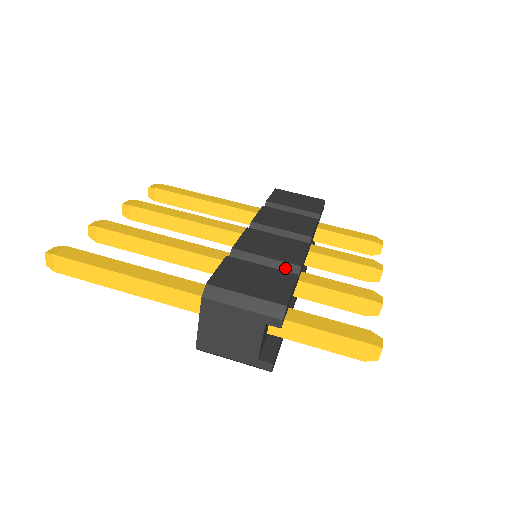
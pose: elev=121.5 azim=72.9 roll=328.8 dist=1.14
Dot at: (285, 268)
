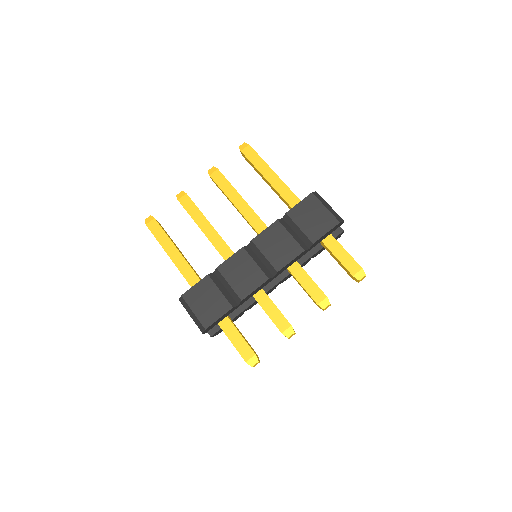
Dot at: (235, 296)
